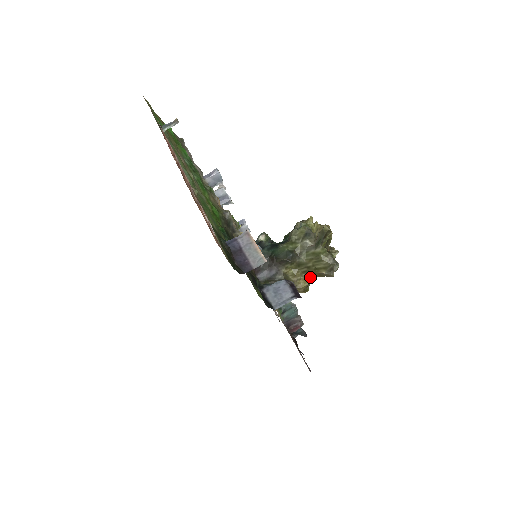
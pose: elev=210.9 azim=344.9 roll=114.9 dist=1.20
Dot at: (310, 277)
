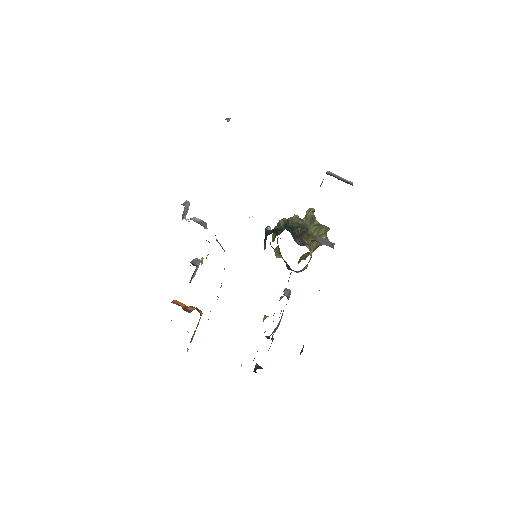
Dot at: (311, 250)
